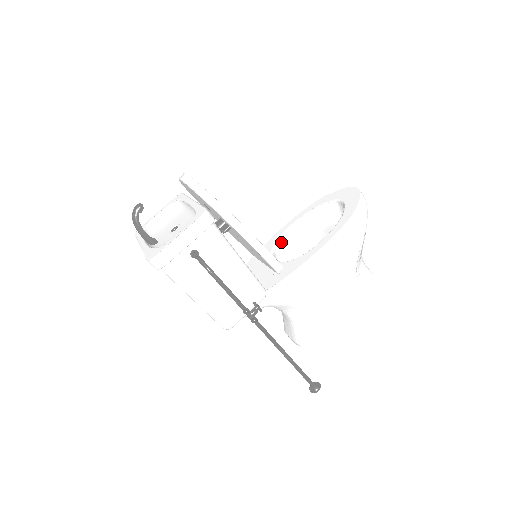
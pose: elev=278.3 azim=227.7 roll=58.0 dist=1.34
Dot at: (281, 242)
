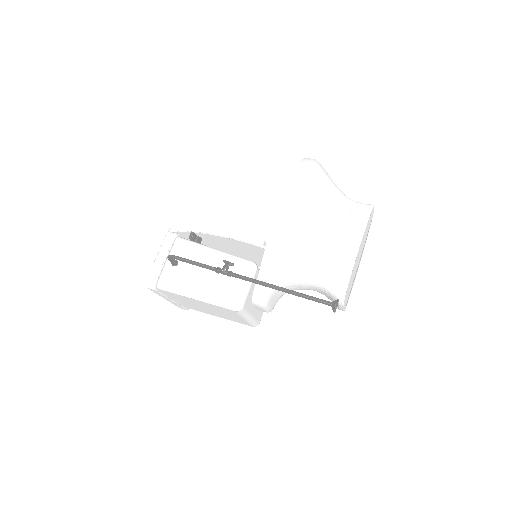
Dot at: occluded
